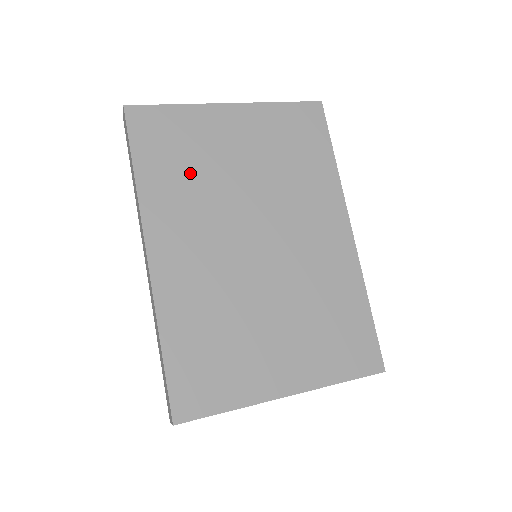
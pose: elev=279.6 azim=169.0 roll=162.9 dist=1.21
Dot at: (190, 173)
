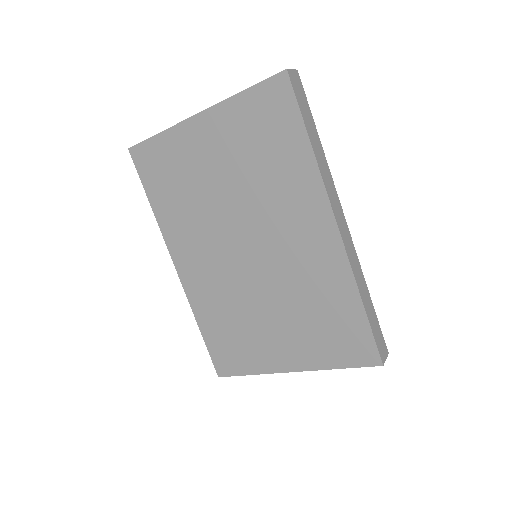
Dot at: (184, 196)
